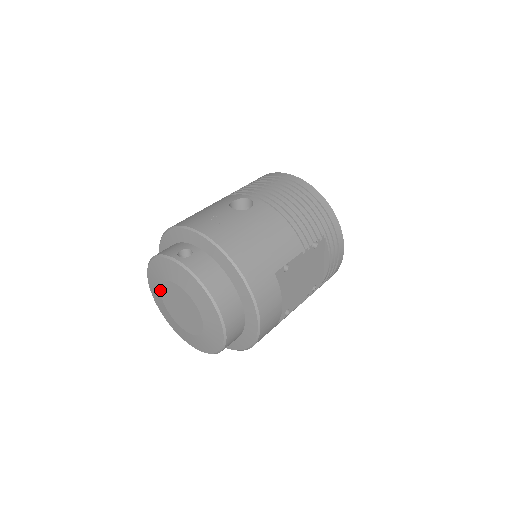
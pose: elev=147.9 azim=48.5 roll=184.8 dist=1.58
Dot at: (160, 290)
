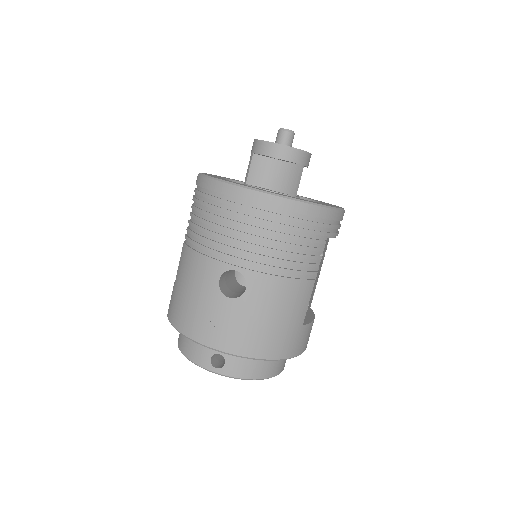
Dot at: occluded
